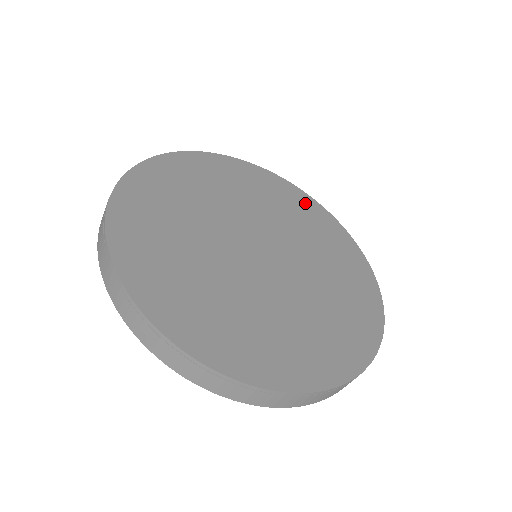
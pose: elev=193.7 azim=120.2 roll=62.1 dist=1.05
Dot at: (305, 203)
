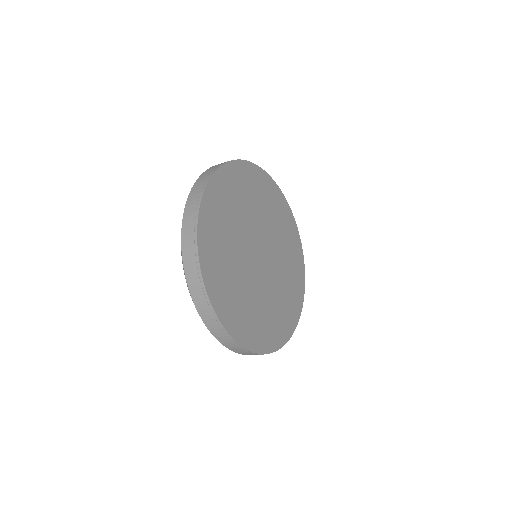
Dot at: (298, 253)
